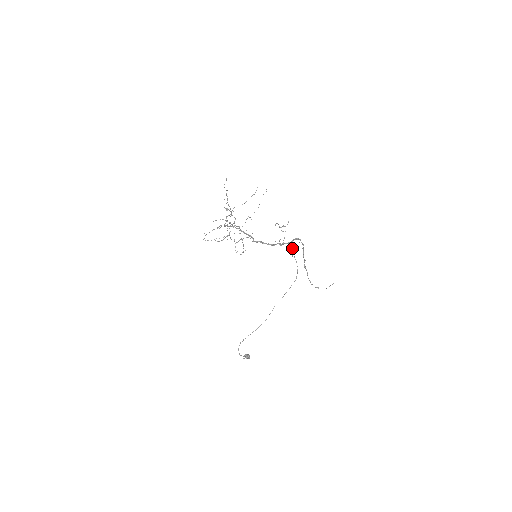
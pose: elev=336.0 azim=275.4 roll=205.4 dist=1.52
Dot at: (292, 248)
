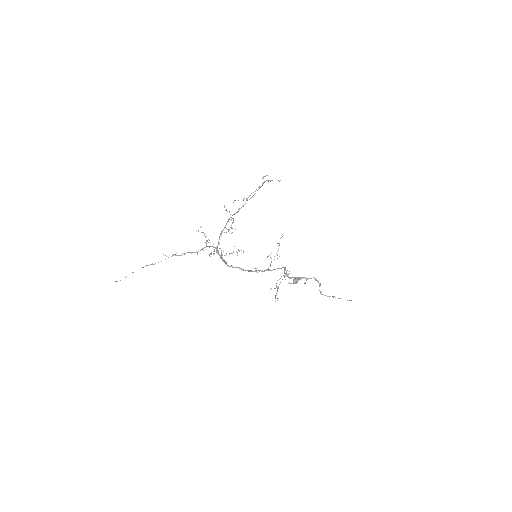
Dot at: (287, 270)
